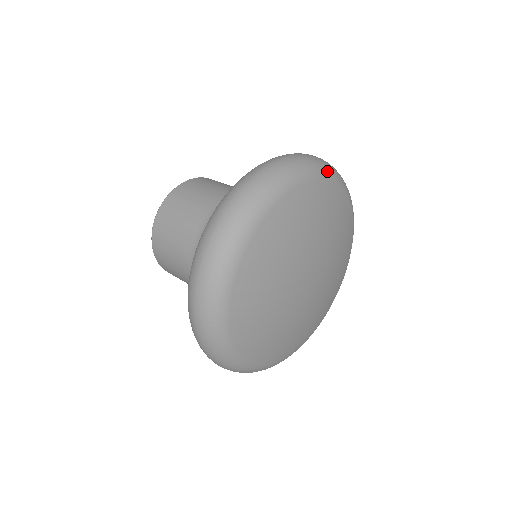
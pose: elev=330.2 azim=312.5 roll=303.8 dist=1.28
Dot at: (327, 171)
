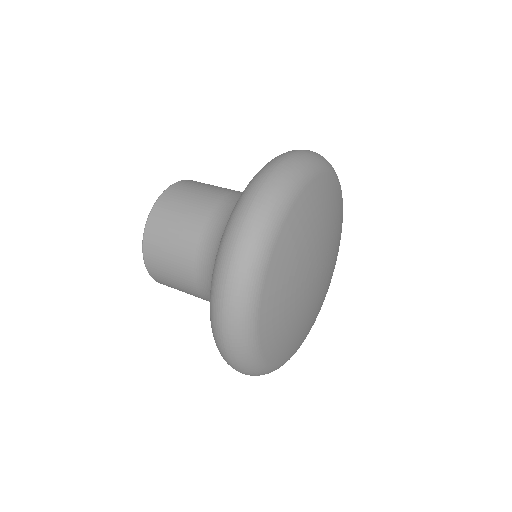
Dot at: (336, 174)
